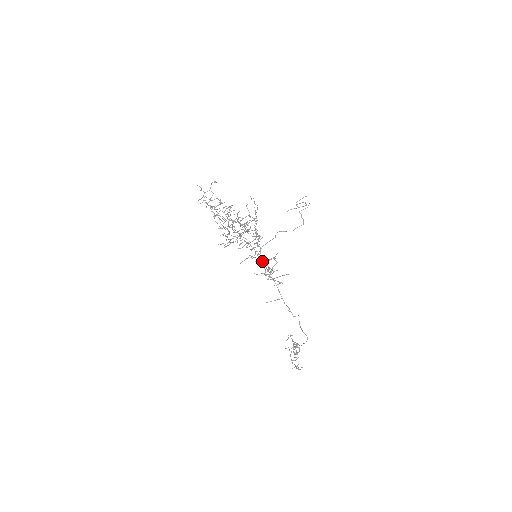
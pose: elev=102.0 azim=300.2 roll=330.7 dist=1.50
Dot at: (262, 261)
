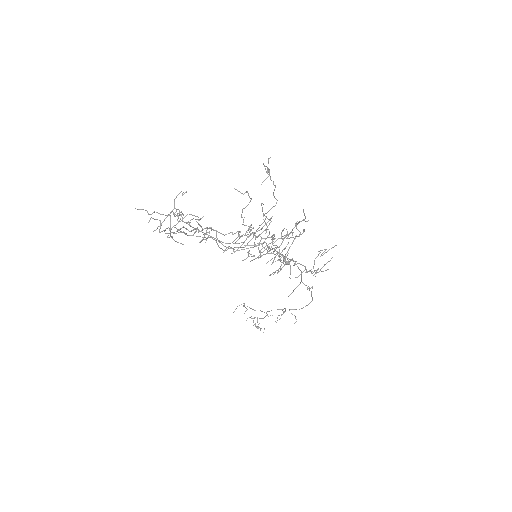
Dot at: occluded
